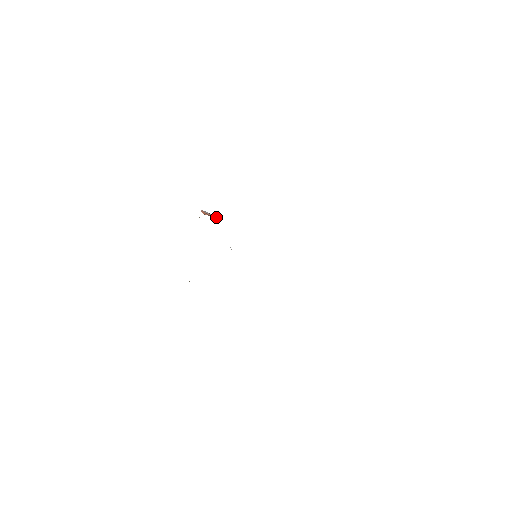
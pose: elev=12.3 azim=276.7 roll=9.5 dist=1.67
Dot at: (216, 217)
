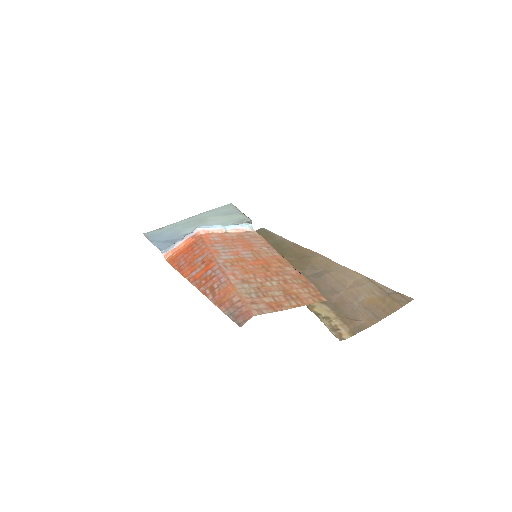
Dot at: (200, 228)
